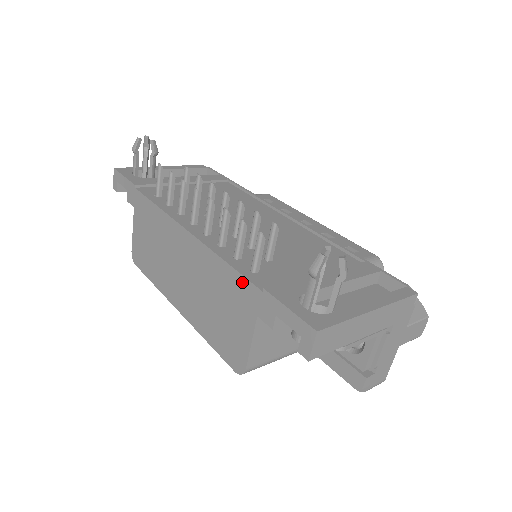
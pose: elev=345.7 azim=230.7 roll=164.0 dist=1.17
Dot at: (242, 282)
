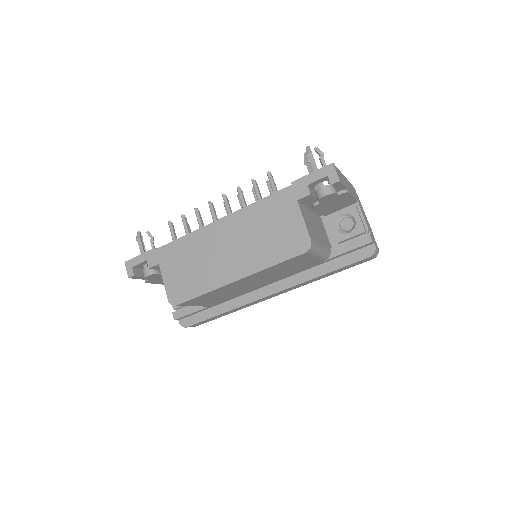
Dot at: (276, 196)
